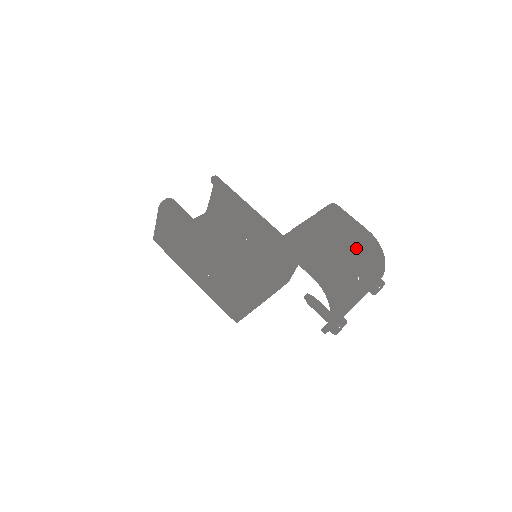
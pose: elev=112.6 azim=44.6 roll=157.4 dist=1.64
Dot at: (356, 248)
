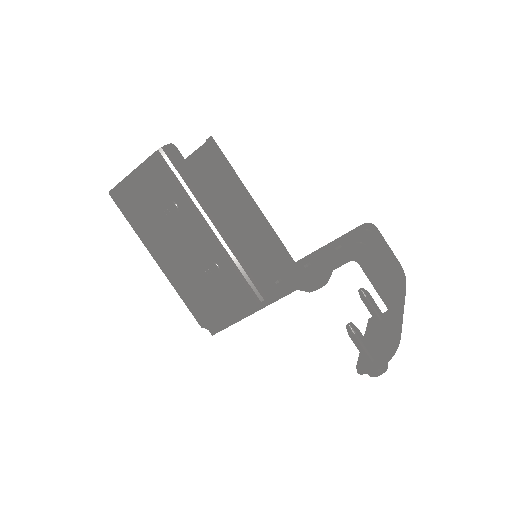
Dot at: (402, 282)
